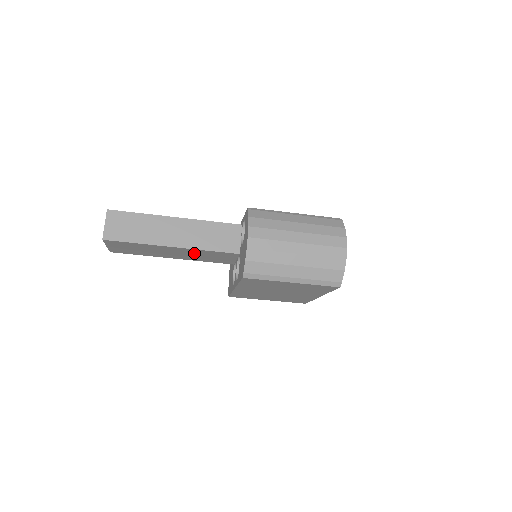
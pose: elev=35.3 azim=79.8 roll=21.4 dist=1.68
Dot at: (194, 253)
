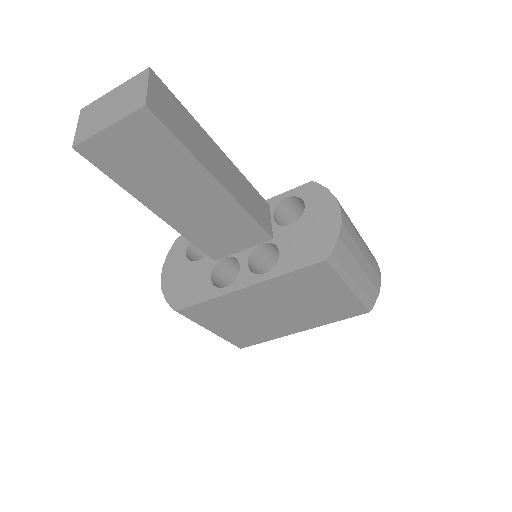
Dot at: (218, 213)
